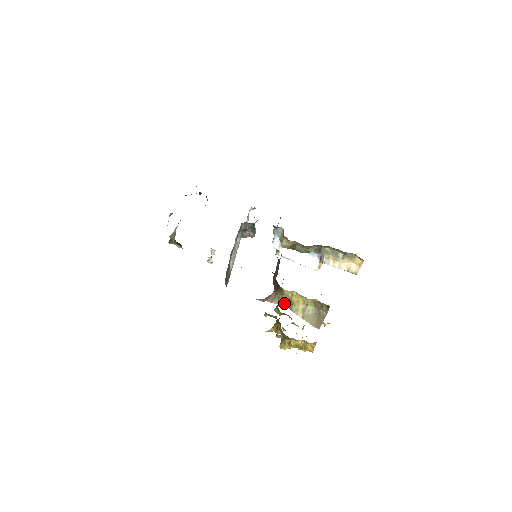
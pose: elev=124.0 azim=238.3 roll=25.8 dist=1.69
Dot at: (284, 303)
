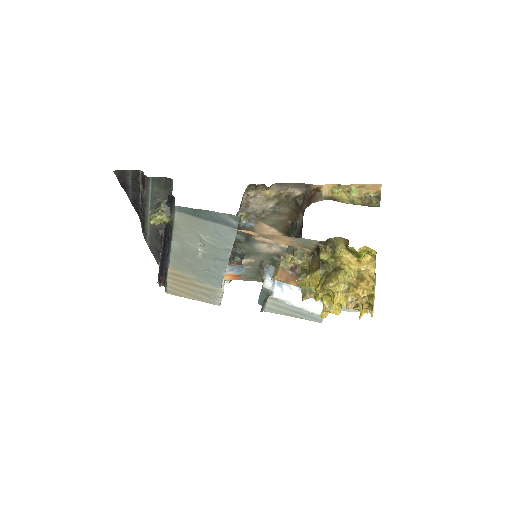
Dot at: occluded
